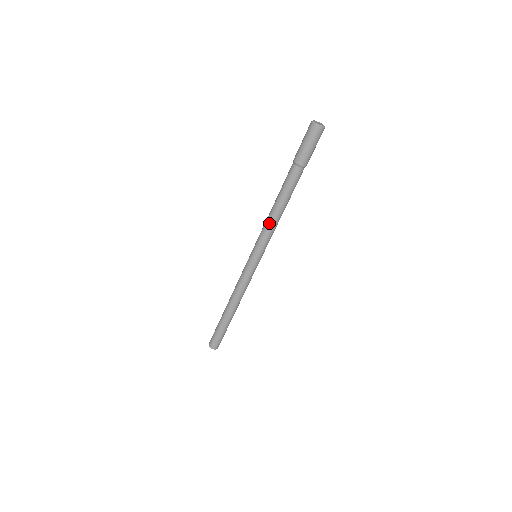
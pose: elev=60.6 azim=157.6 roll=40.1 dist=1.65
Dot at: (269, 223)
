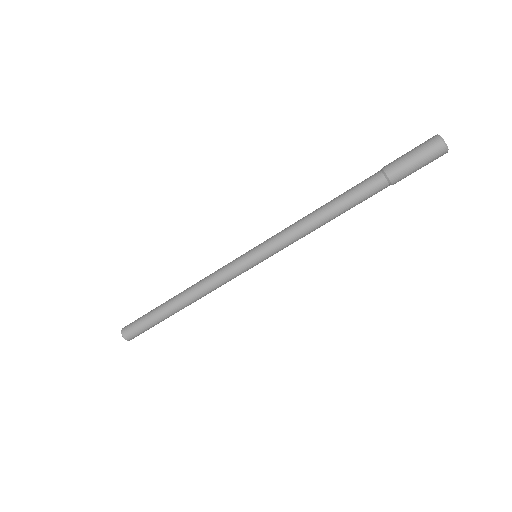
Dot at: (302, 226)
